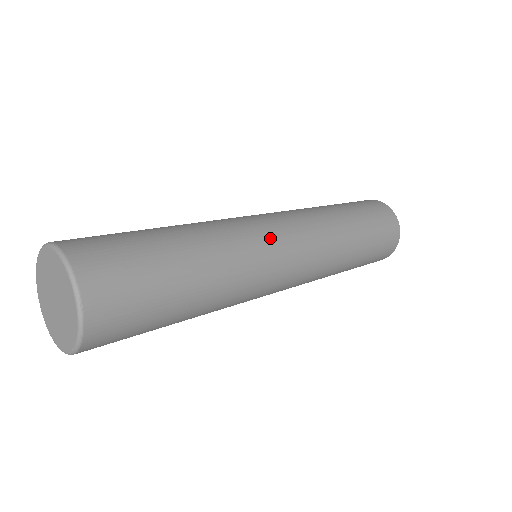
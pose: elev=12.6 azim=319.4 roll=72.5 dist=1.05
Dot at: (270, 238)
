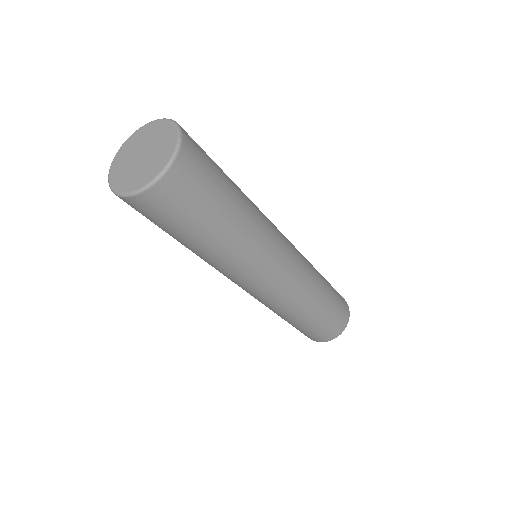
Dot at: occluded
